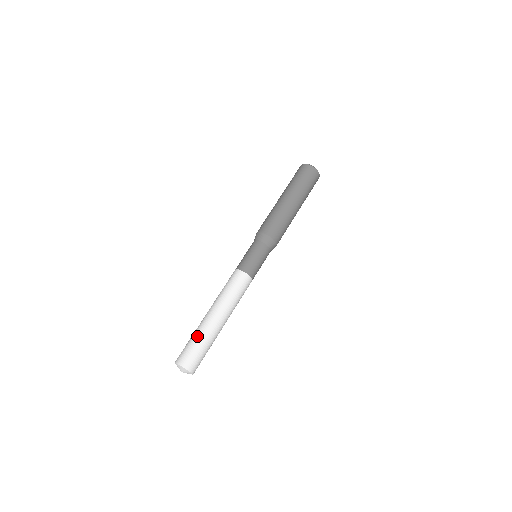
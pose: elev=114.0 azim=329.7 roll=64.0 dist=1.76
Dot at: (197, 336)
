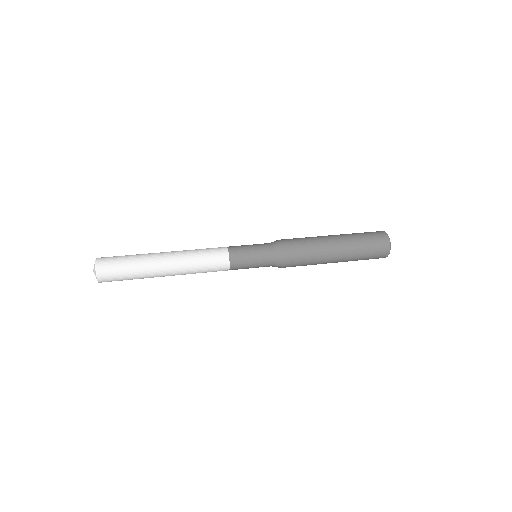
Dot at: (134, 255)
